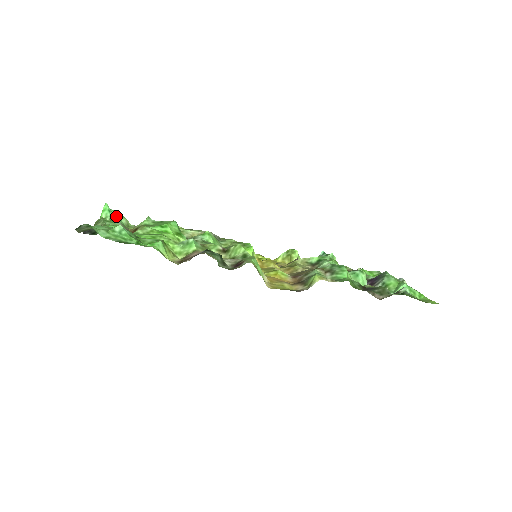
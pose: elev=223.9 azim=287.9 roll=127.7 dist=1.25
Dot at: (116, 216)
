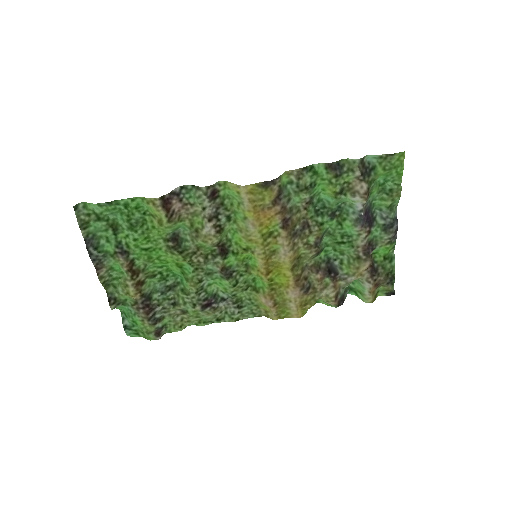
Dot at: (133, 324)
